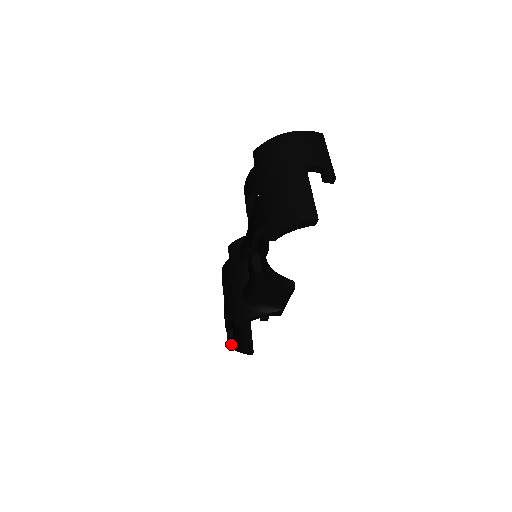
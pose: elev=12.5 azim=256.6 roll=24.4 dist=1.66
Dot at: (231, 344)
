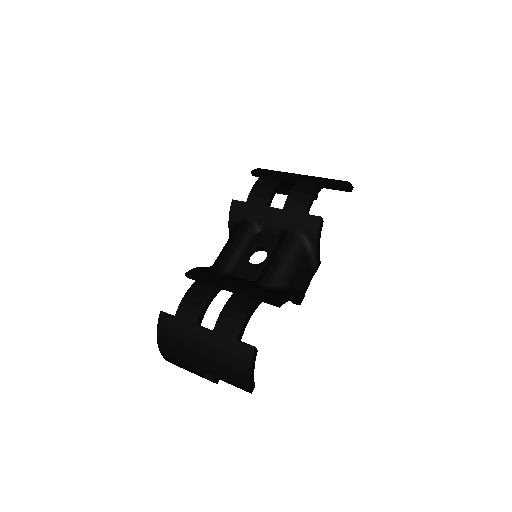
Dot at: (256, 349)
